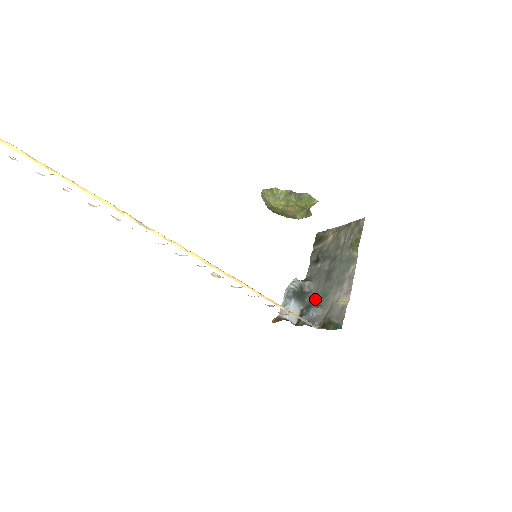
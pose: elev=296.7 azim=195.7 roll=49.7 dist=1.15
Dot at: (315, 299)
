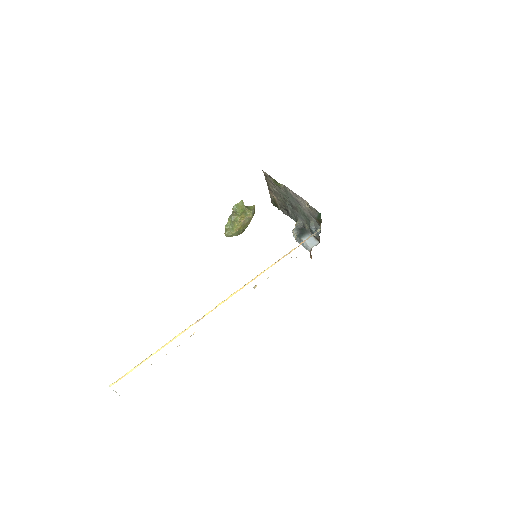
Dot at: (307, 223)
